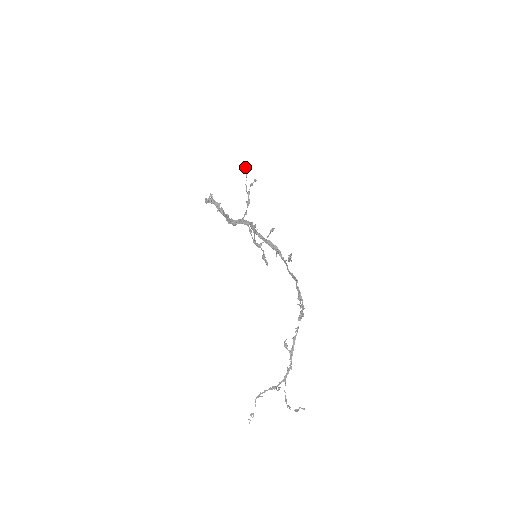
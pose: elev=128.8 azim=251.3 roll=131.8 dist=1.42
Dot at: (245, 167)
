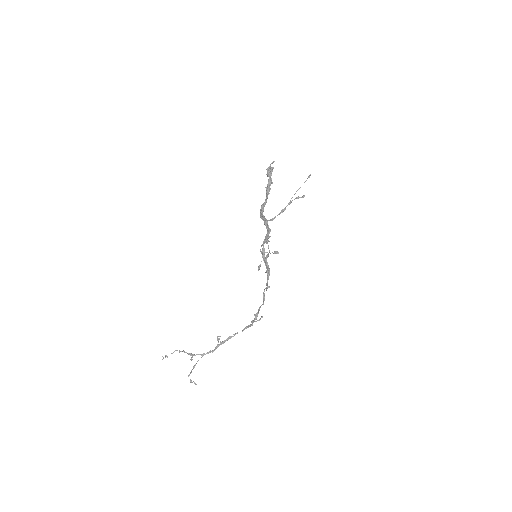
Dot at: occluded
